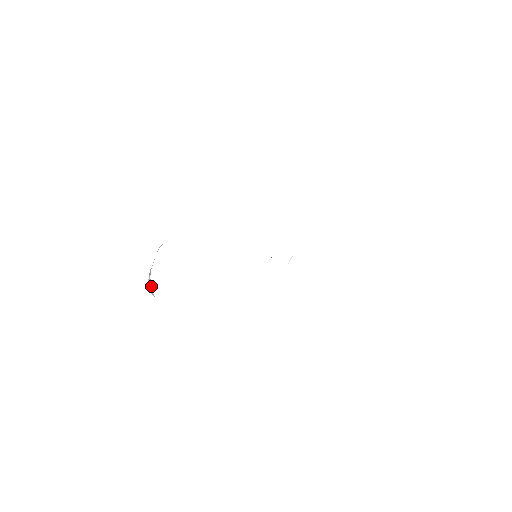
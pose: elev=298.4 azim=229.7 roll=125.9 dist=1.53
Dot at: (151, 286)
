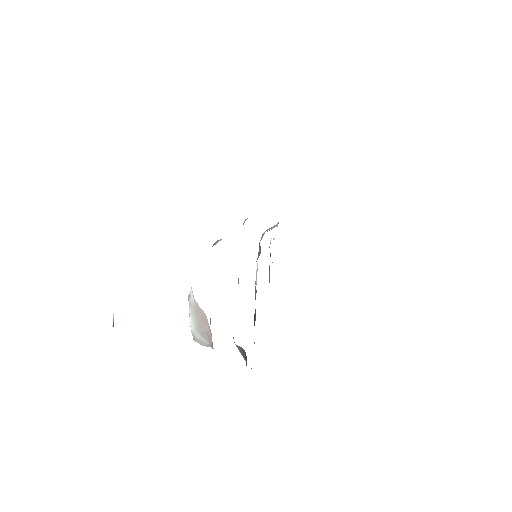
Dot at: (205, 339)
